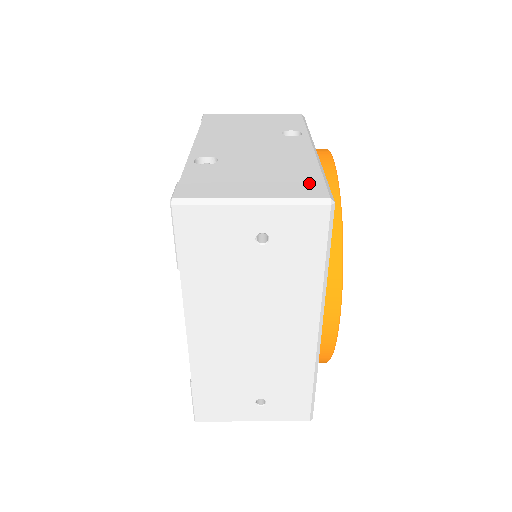
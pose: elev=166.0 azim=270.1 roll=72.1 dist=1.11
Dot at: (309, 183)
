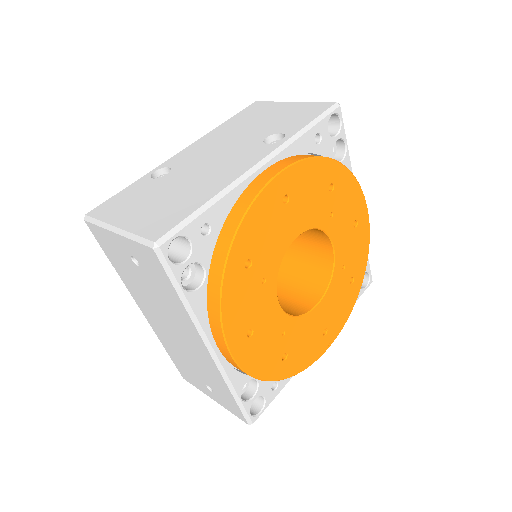
Dot at: (172, 218)
